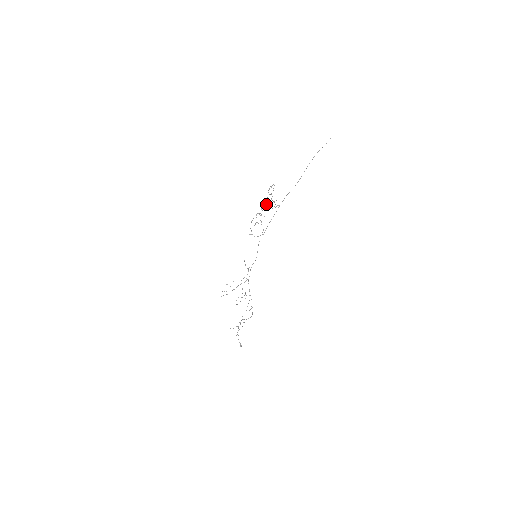
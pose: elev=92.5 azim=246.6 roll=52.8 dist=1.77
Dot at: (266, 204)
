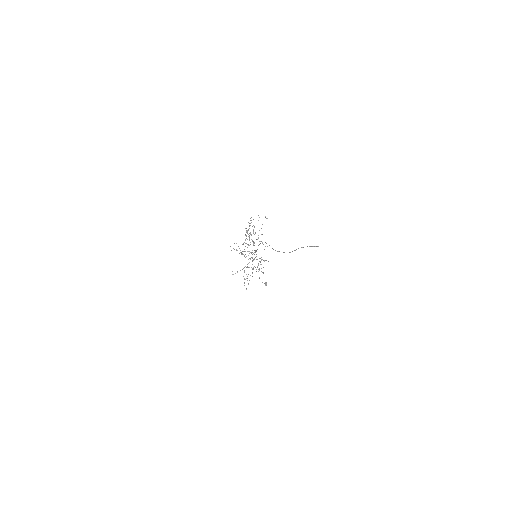
Dot at: occluded
